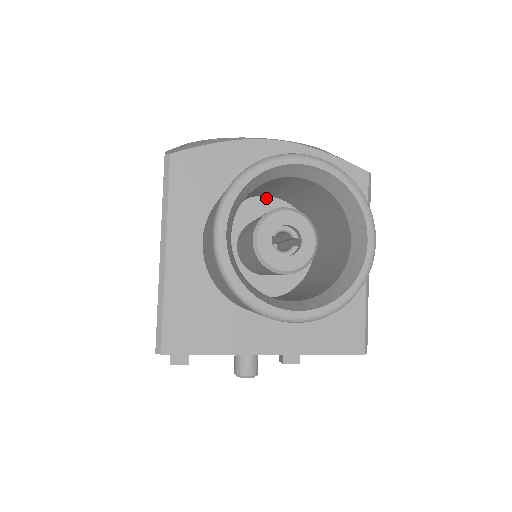
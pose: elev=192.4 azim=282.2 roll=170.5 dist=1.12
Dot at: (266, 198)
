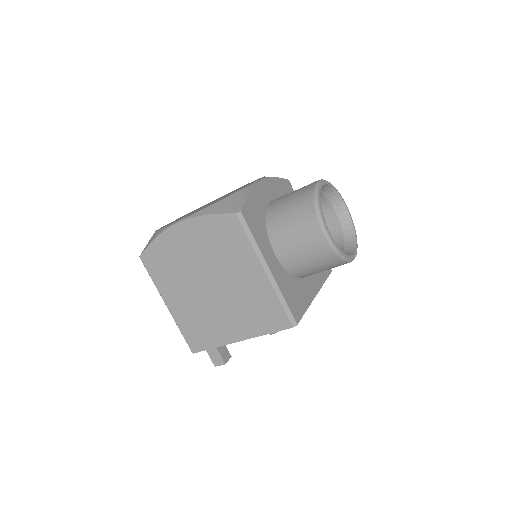
Dot at: occluded
